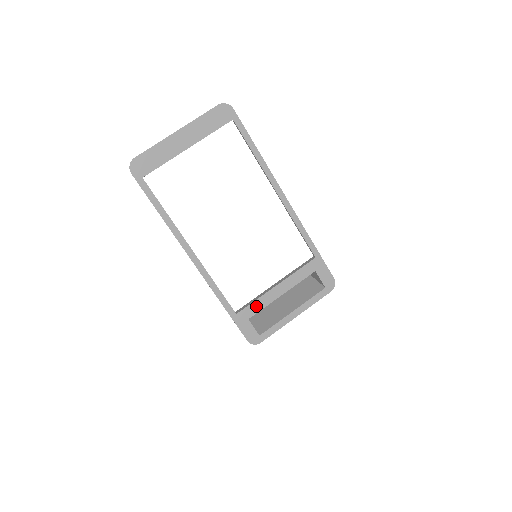
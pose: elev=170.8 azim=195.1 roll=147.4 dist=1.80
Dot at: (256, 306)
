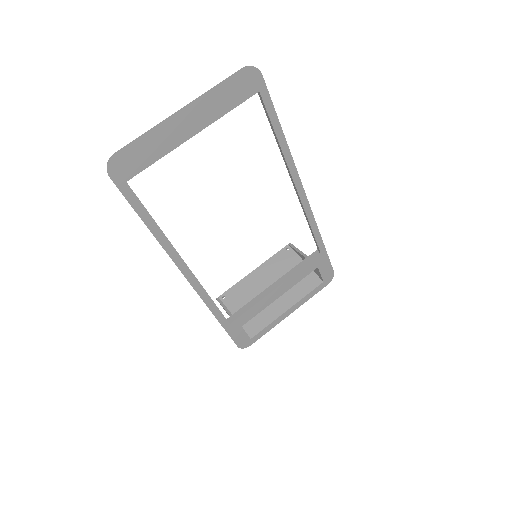
Dot at: (252, 312)
